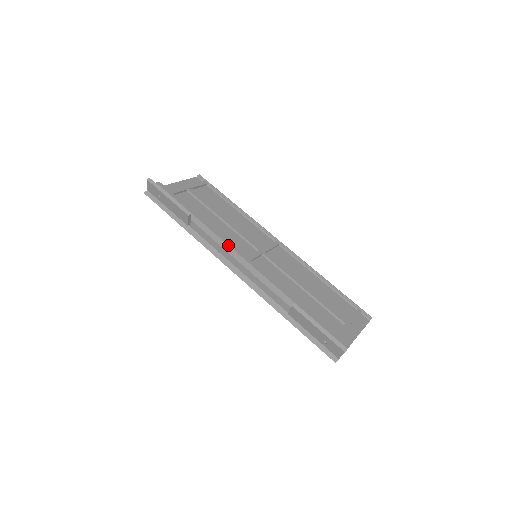
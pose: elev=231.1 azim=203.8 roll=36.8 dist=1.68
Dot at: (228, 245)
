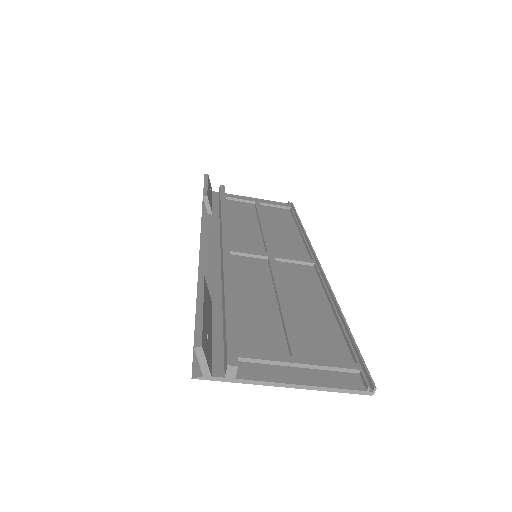
Dot at: (222, 229)
